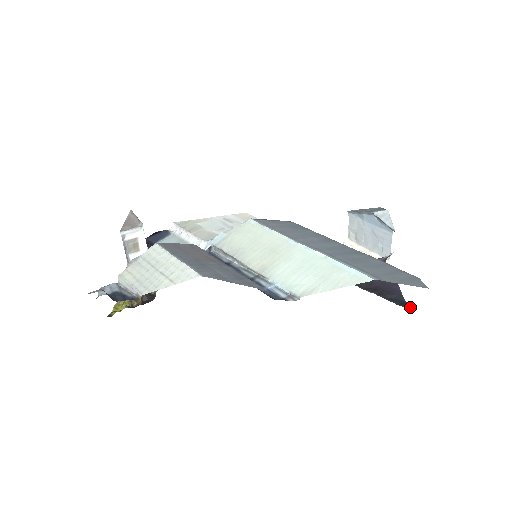
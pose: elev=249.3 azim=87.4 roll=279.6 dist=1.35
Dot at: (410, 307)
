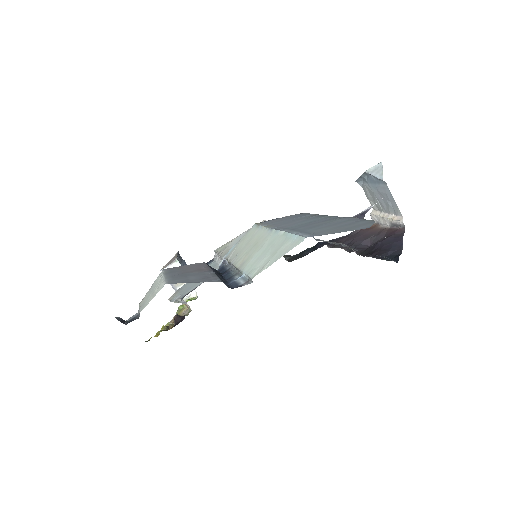
Dot at: (398, 258)
